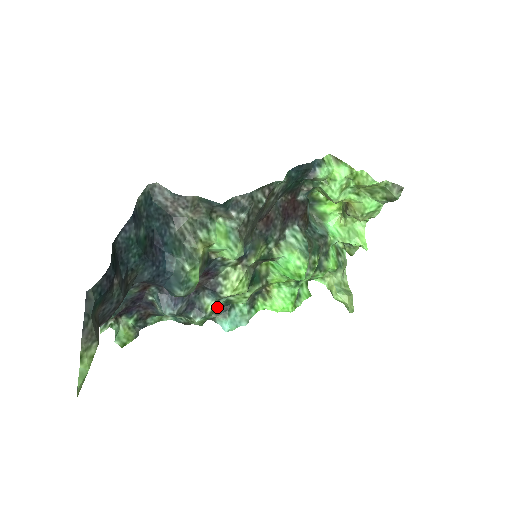
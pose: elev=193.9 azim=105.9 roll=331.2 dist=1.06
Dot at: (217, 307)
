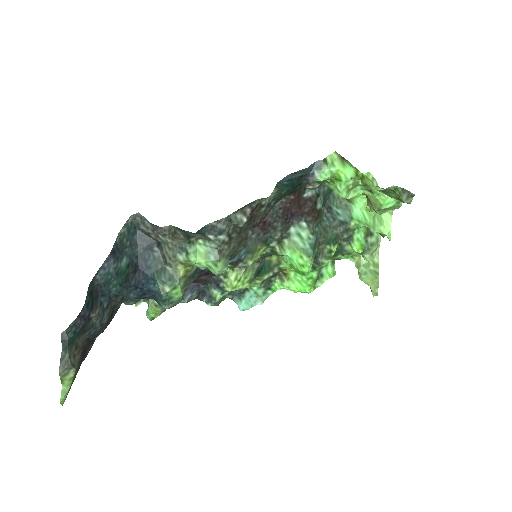
Dot at: occluded
